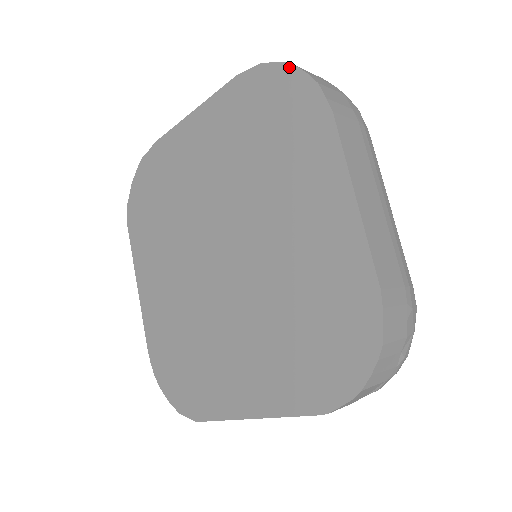
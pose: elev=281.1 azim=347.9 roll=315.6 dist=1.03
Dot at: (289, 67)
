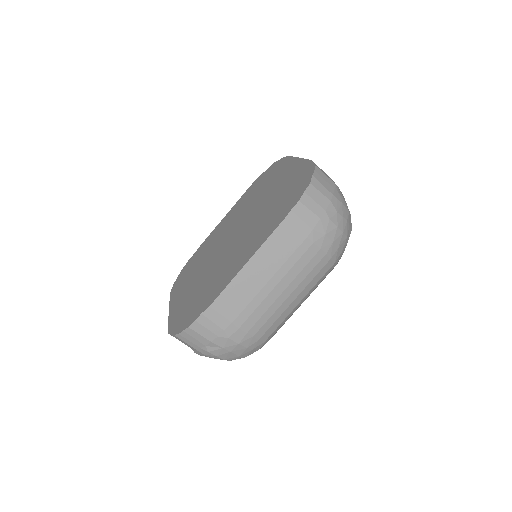
Dot at: (309, 181)
